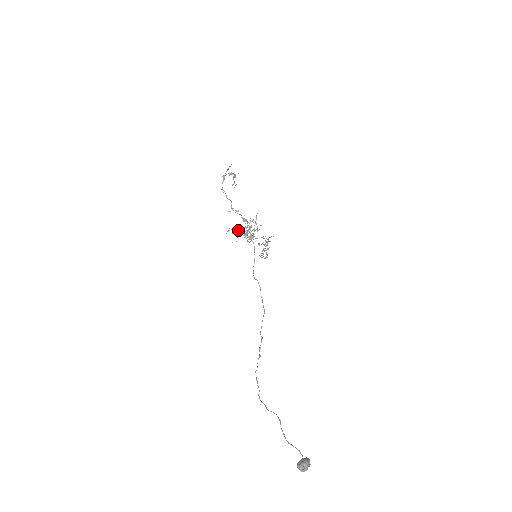
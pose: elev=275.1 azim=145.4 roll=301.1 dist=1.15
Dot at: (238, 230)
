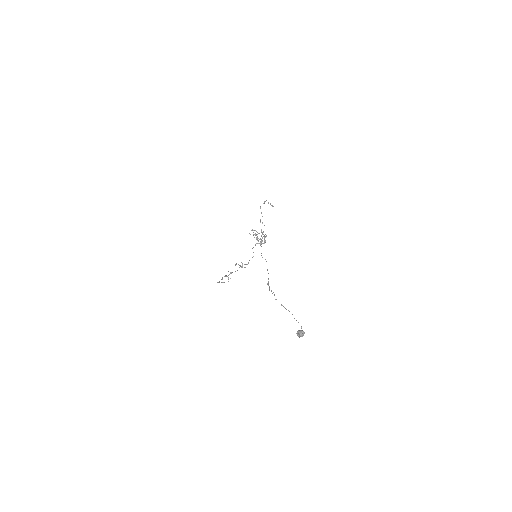
Dot at: (255, 235)
